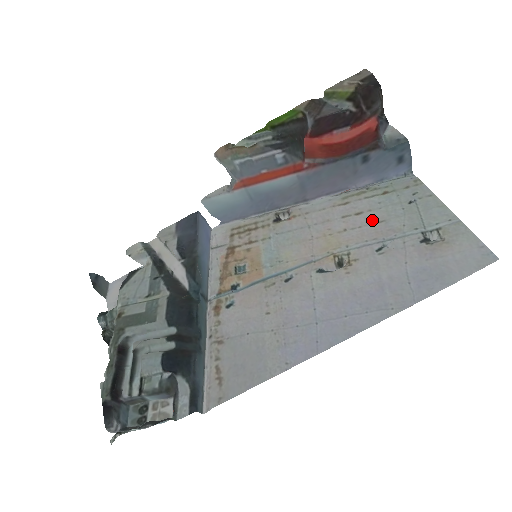
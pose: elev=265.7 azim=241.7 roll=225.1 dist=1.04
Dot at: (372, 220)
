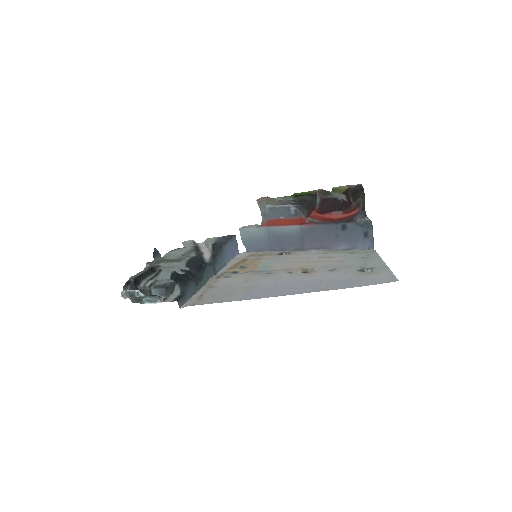
Dot at: (336, 260)
